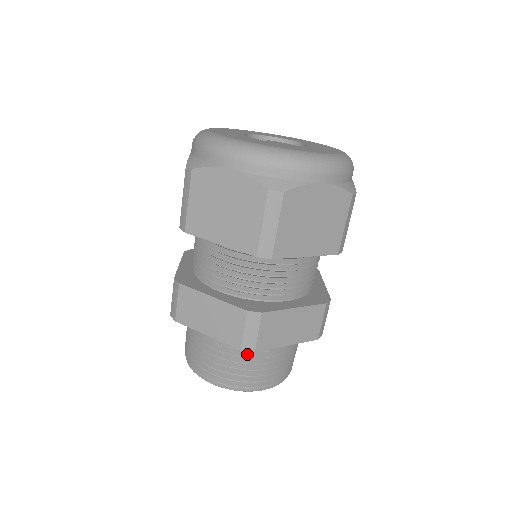
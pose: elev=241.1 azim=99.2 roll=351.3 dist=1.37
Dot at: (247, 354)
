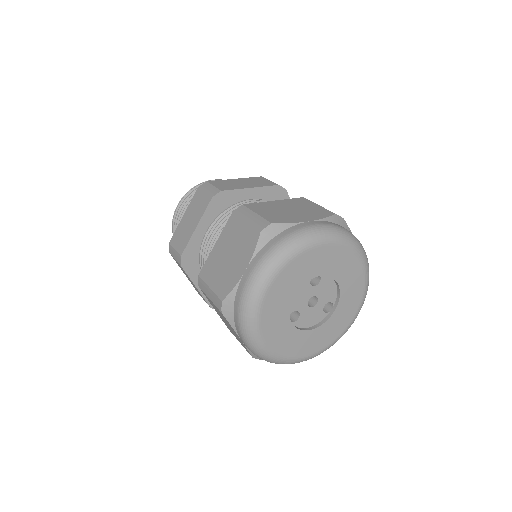
Dot at: occluded
